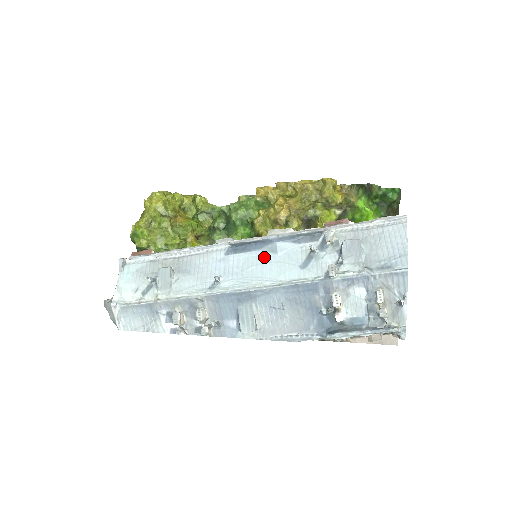
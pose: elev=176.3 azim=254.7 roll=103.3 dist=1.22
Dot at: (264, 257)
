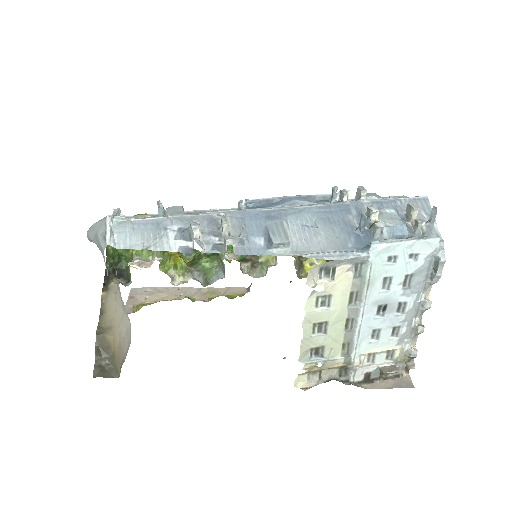
Dot at: occluded
